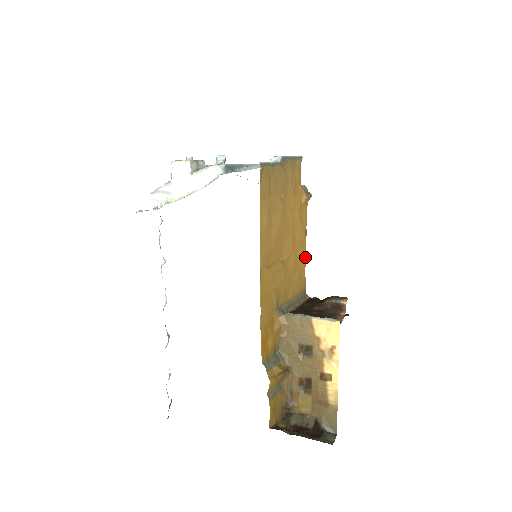
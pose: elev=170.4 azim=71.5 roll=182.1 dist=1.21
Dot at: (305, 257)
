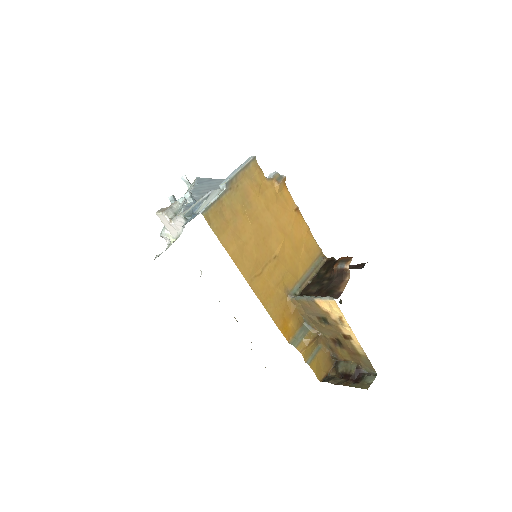
Dot at: (307, 228)
